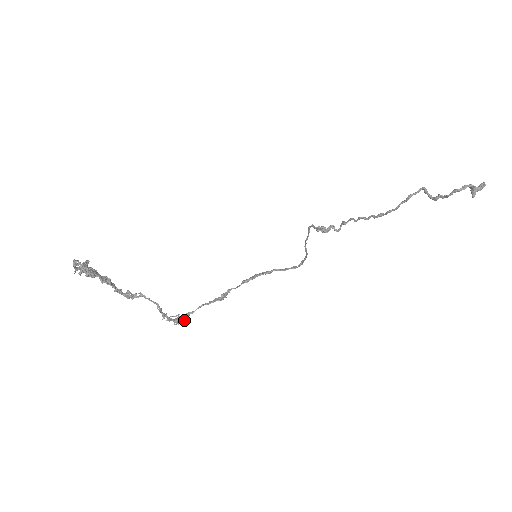
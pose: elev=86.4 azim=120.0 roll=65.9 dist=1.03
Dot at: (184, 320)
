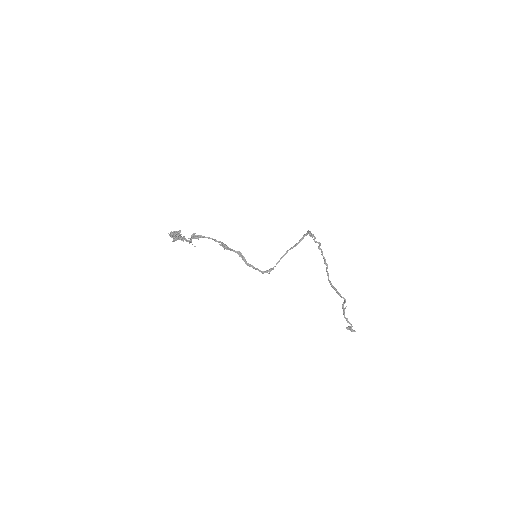
Dot at: (198, 236)
